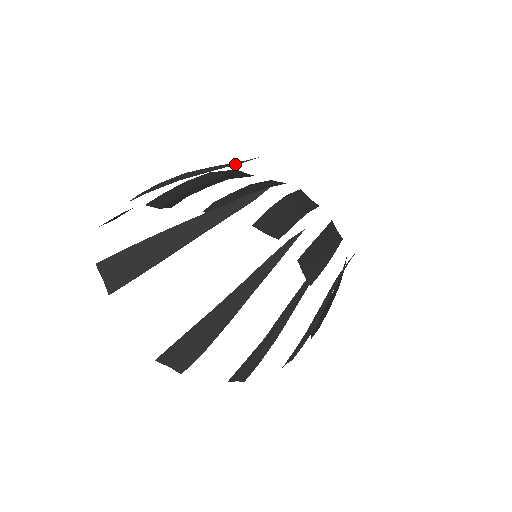
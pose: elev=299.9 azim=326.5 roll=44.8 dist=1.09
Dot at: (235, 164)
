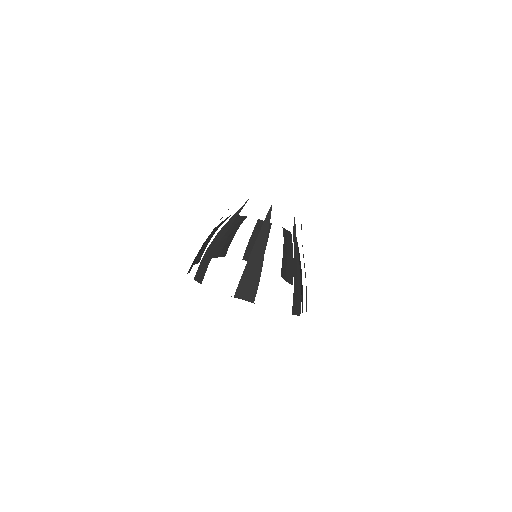
Dot at: occluded
